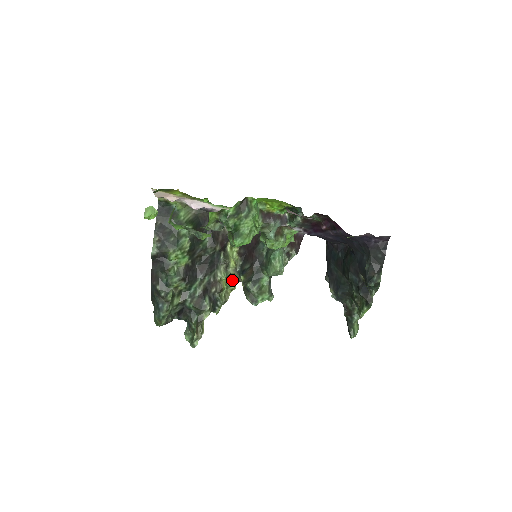
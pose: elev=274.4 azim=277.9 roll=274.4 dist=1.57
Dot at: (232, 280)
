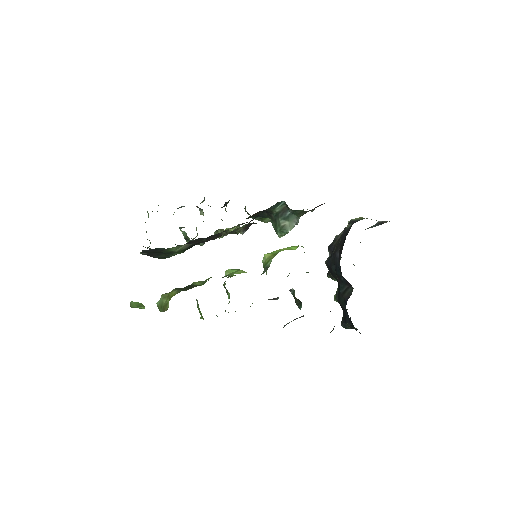
Dot at: occluded
